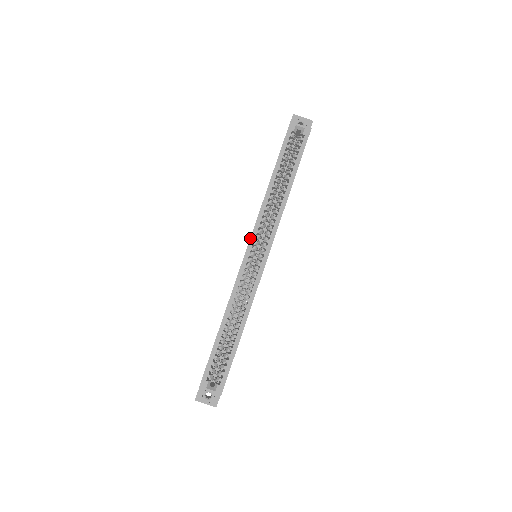
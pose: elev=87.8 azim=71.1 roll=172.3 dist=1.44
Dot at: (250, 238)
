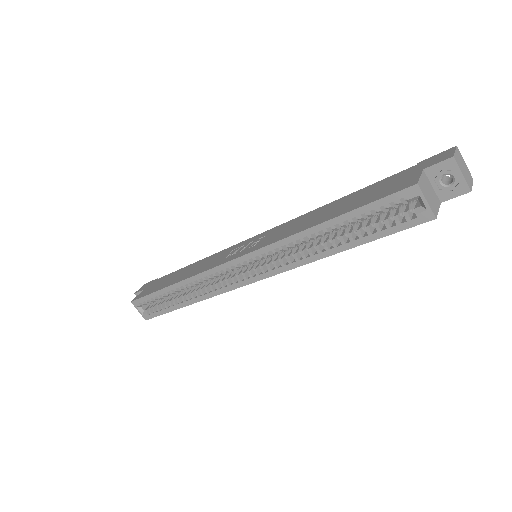
Dot at: (247, 253)
